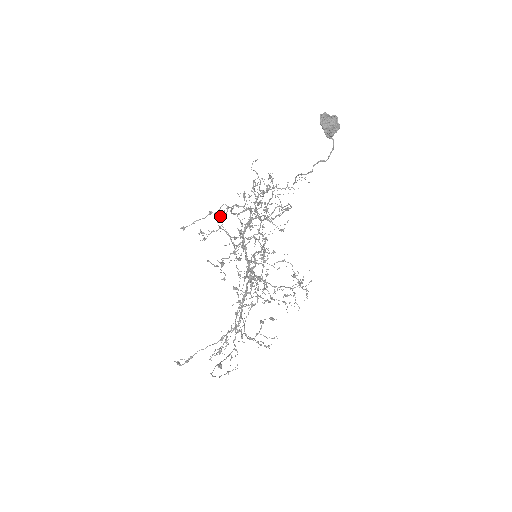
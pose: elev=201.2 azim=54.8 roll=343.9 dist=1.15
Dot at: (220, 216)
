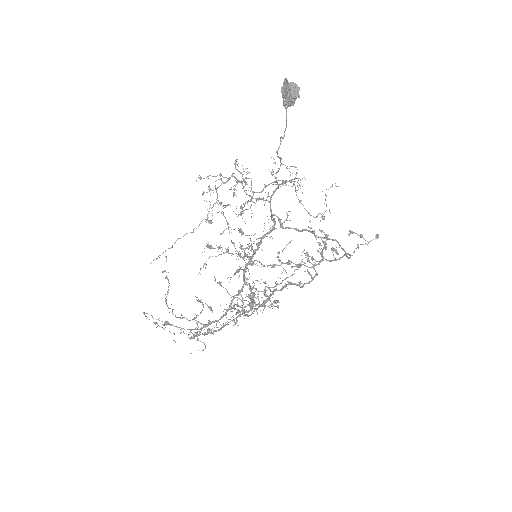
Dot at: (221, 178)
